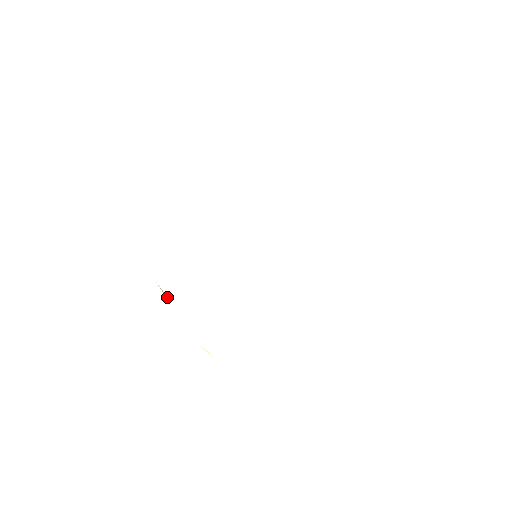
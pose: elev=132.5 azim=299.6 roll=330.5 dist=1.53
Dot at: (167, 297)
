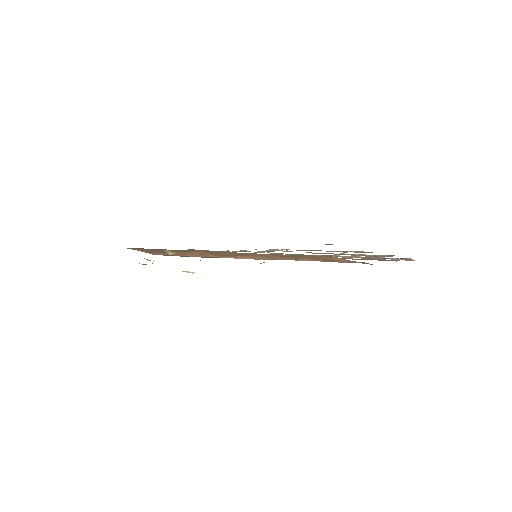
Dot at: occluded
